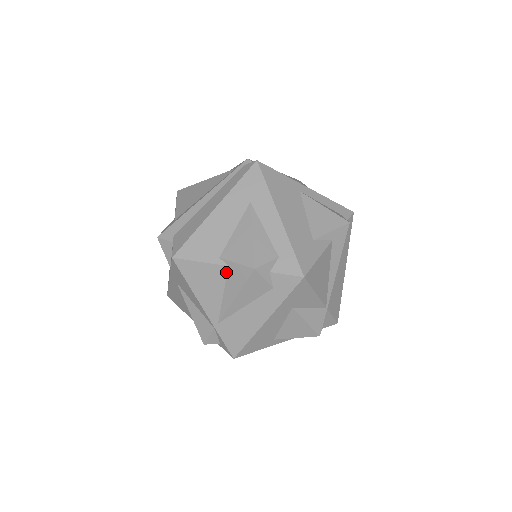
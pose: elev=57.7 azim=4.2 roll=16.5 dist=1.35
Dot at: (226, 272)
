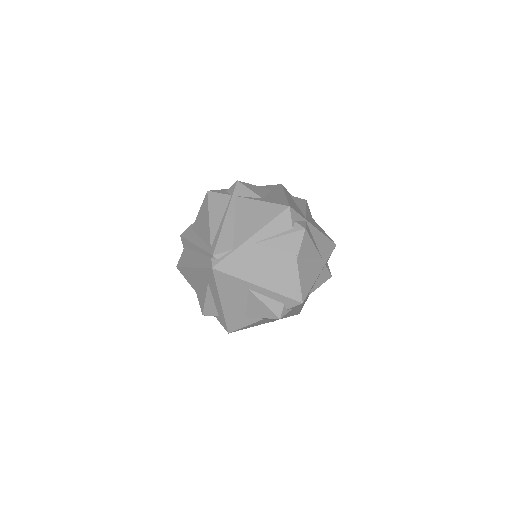
Dot at: occluded
